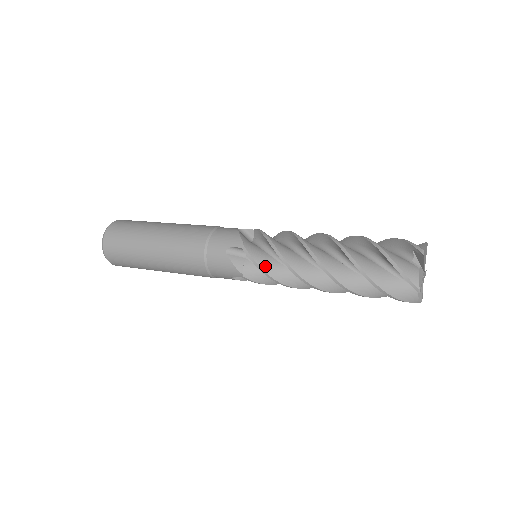
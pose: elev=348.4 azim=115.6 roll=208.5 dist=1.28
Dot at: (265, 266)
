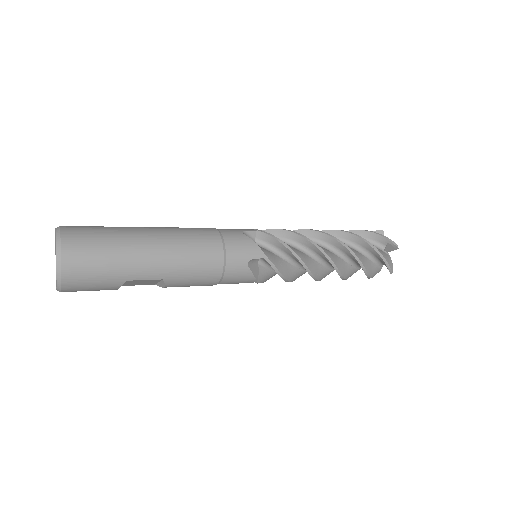
Dot at: (284, 242)
